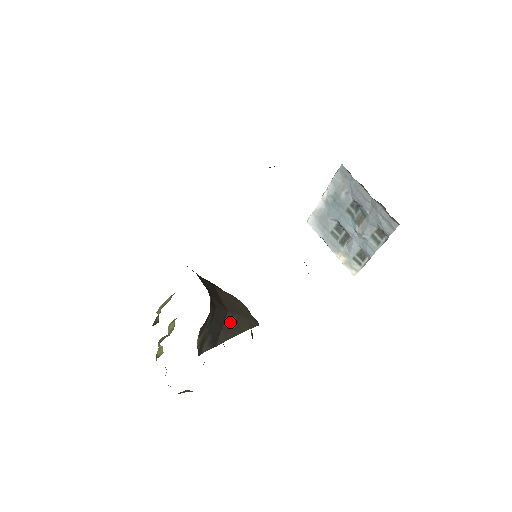
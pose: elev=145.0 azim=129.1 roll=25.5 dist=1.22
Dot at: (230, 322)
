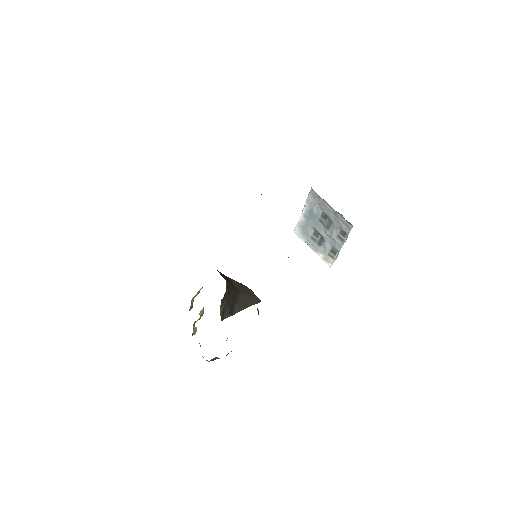
Dot at: (241, 300)
